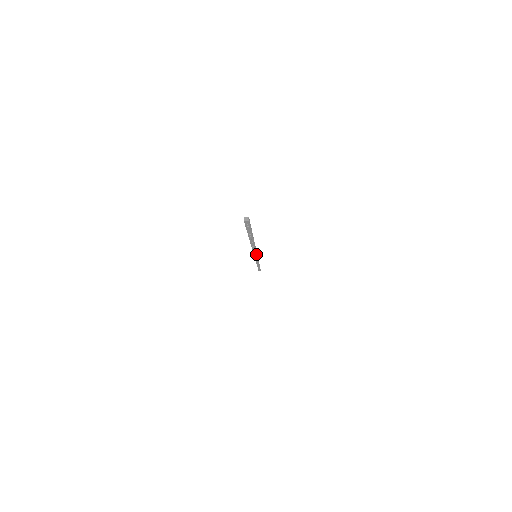
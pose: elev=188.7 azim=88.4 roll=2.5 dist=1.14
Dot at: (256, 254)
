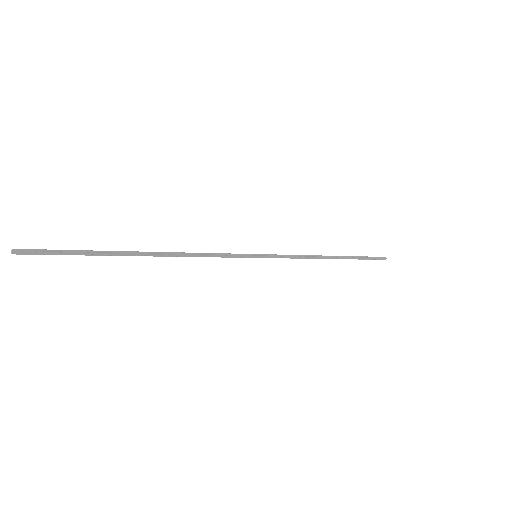
Dot at: (236, 256)
